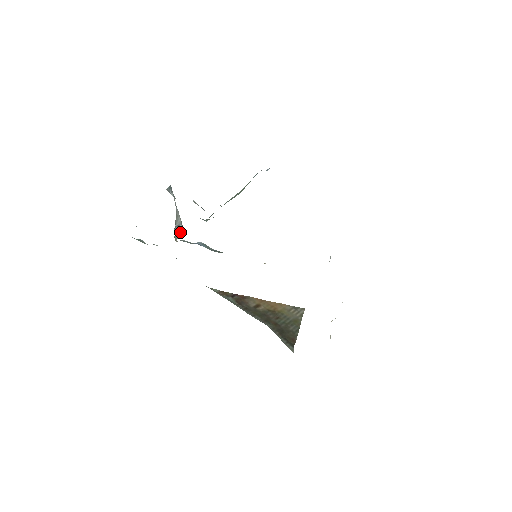
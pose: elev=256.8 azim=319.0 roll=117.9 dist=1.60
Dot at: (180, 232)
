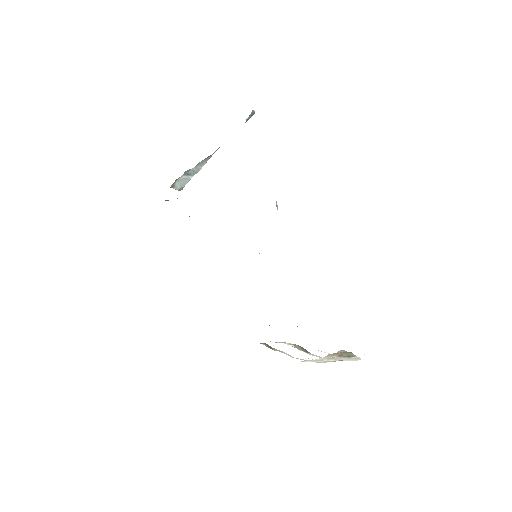
Dot at: (182, 184)
